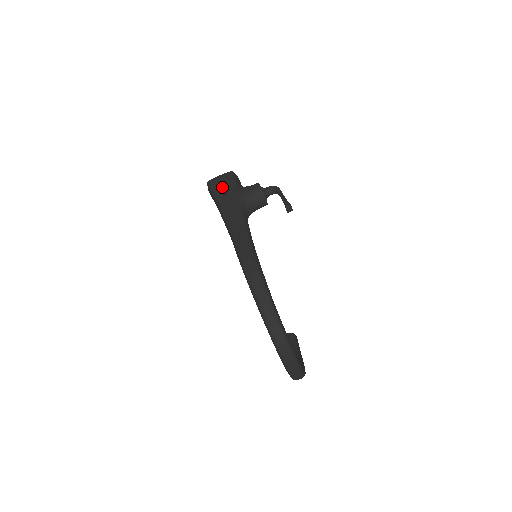
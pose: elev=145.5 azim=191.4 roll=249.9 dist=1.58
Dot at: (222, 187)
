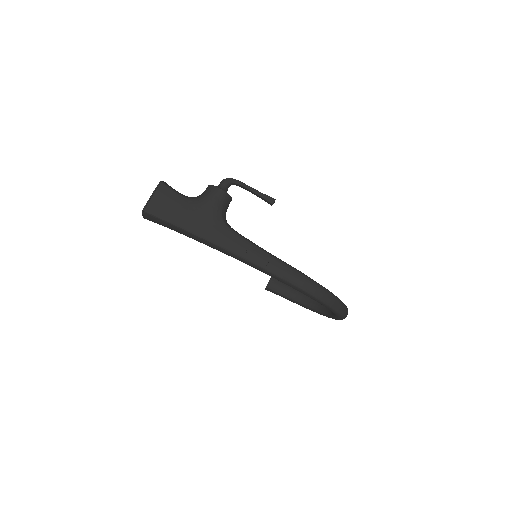
Dot at: (176, 211)
